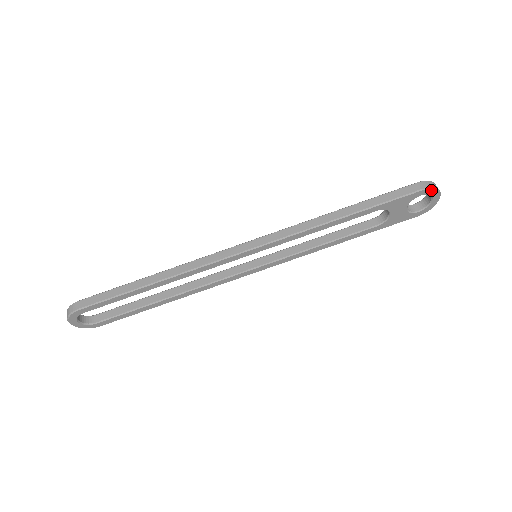
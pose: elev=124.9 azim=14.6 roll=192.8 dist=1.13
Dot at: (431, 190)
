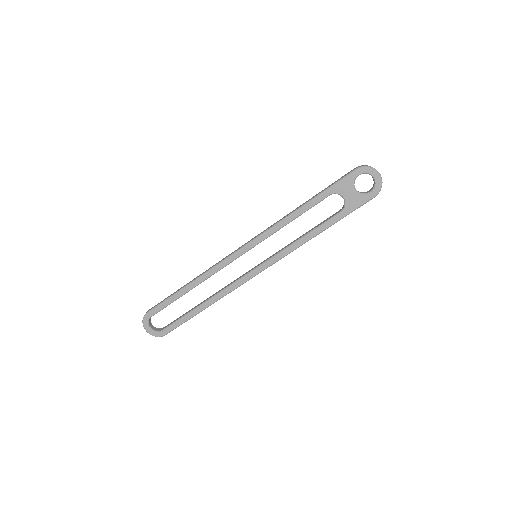
Dot at: (364, 168)
